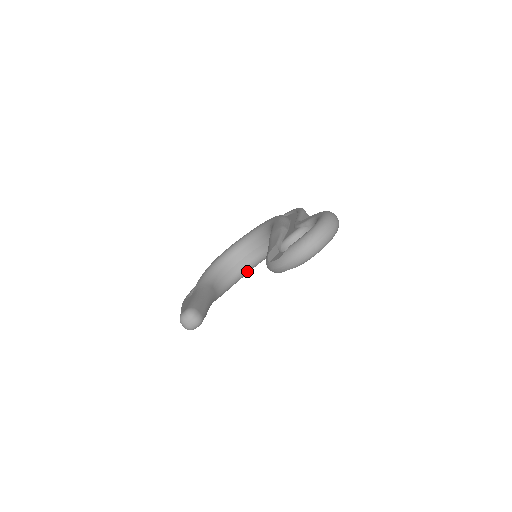
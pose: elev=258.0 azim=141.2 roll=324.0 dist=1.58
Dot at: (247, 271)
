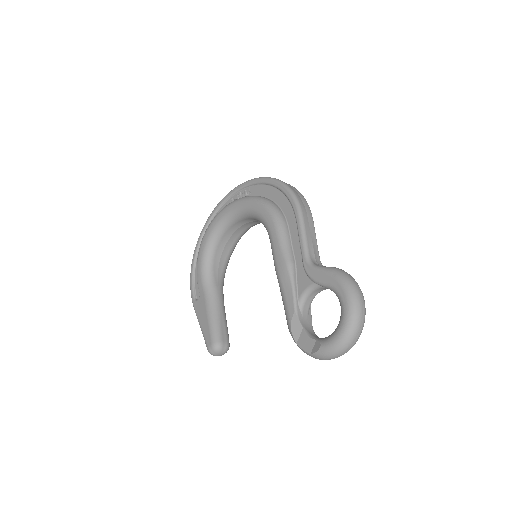
Dot at: occluded
